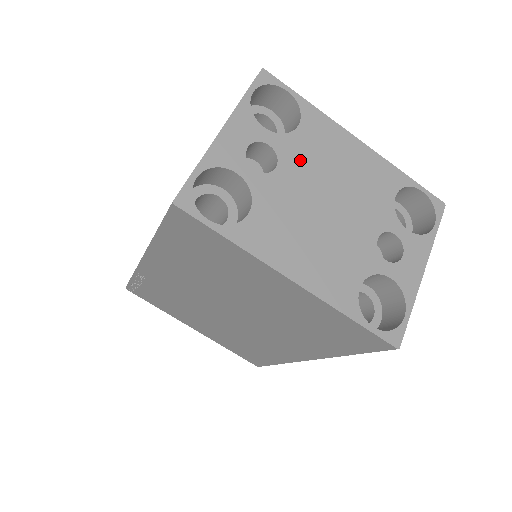
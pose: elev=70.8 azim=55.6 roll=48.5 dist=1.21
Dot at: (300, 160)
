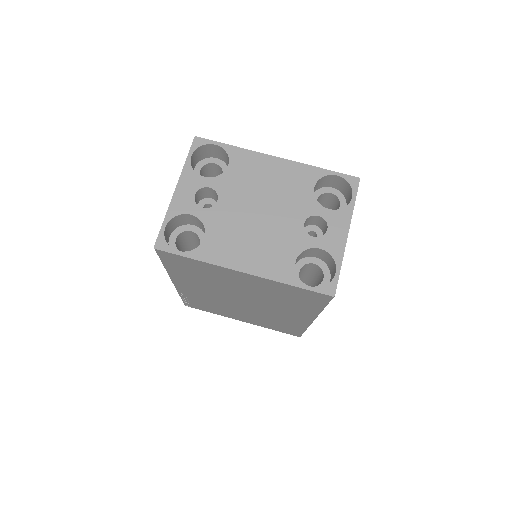
Dot at: (234, 189)
